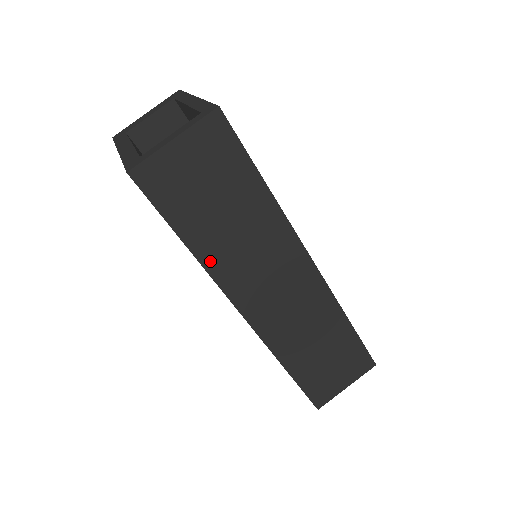
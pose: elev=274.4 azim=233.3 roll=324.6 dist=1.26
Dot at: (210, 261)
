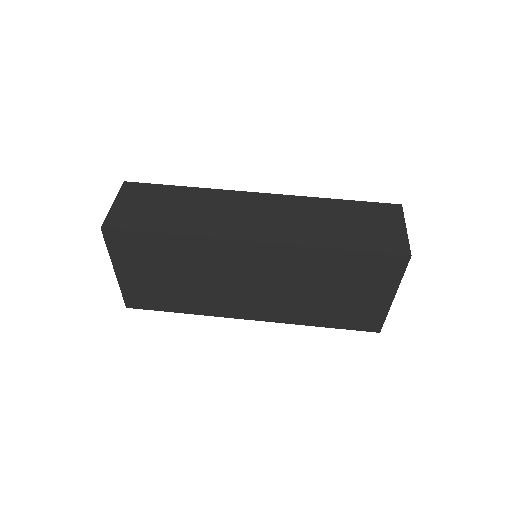
Dot at: (192, 231)
